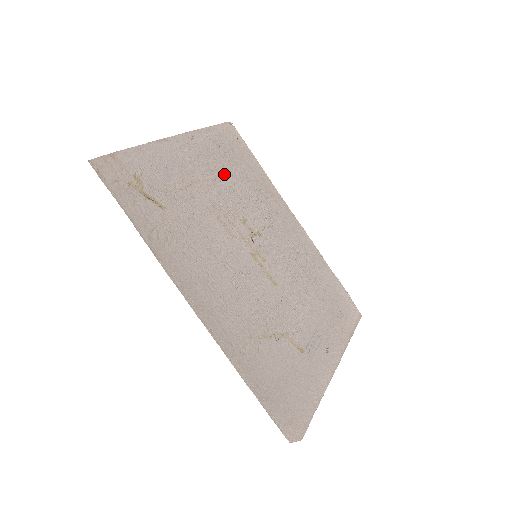
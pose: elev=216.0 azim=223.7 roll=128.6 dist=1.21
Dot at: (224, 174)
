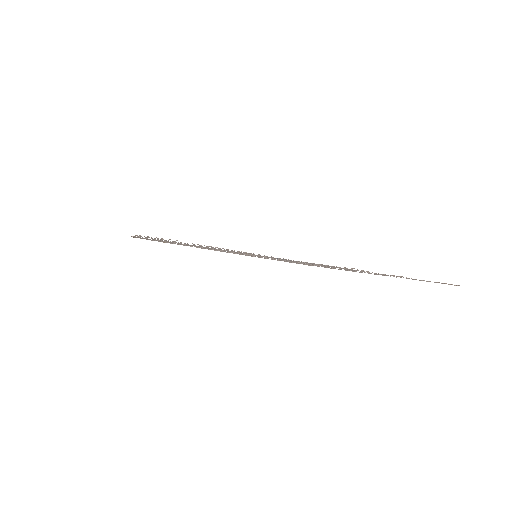
Dot at: occluded
